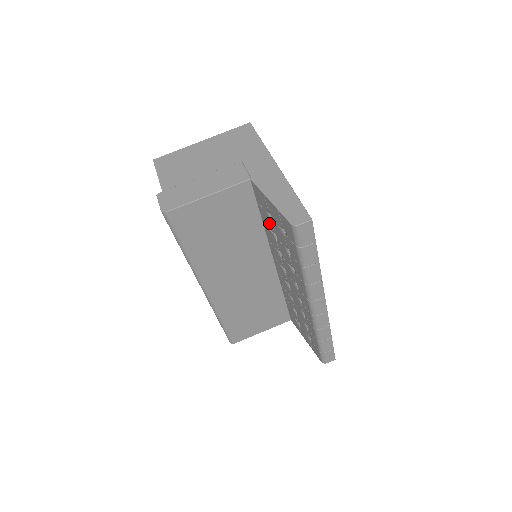
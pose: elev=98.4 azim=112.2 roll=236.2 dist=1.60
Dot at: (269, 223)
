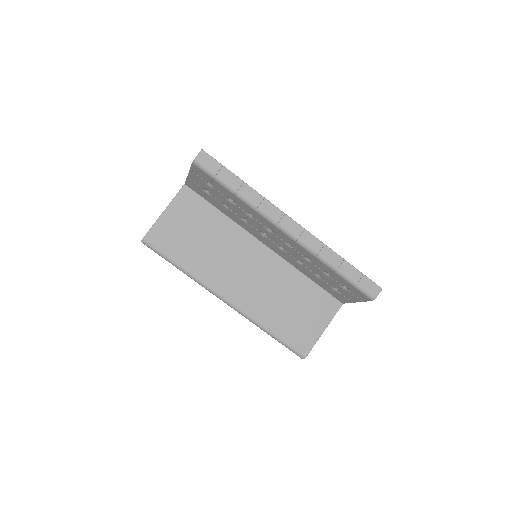
Dot at: (216, 201)
